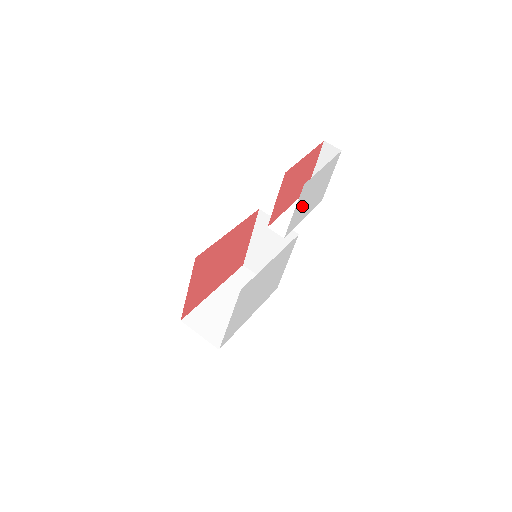
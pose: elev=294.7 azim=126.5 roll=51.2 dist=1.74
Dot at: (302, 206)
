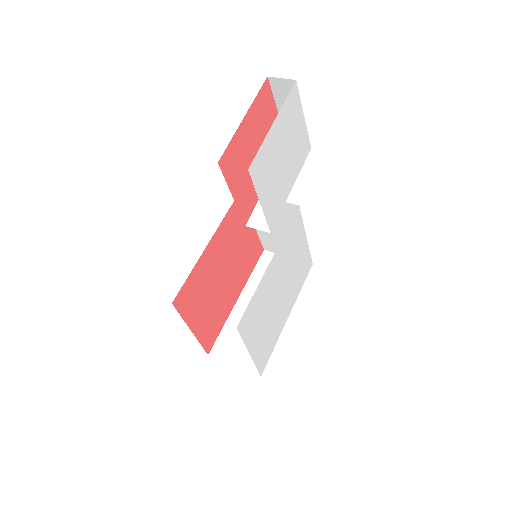
Dot at: (273, 185)
